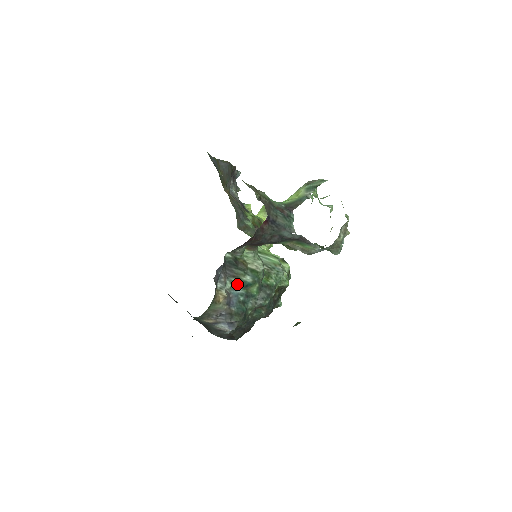
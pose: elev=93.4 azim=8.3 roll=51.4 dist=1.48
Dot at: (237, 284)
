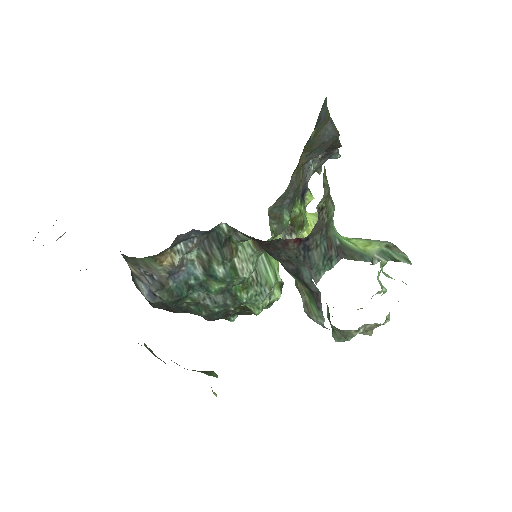
Dot at: (203, 264)
